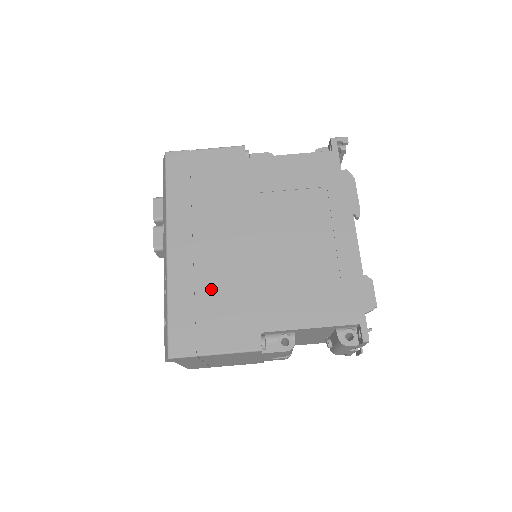
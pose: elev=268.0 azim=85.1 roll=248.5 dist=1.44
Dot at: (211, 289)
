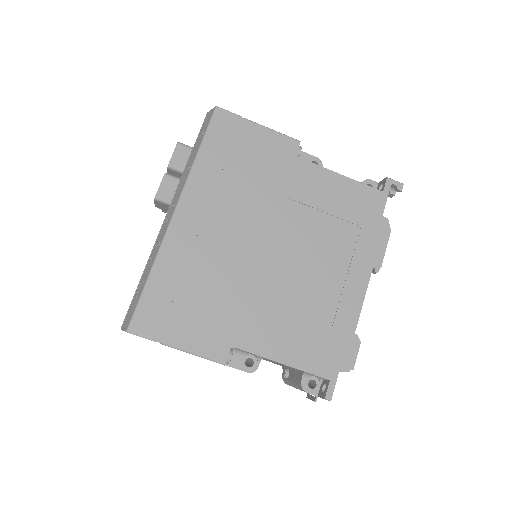
Dot at: (201, 279)
